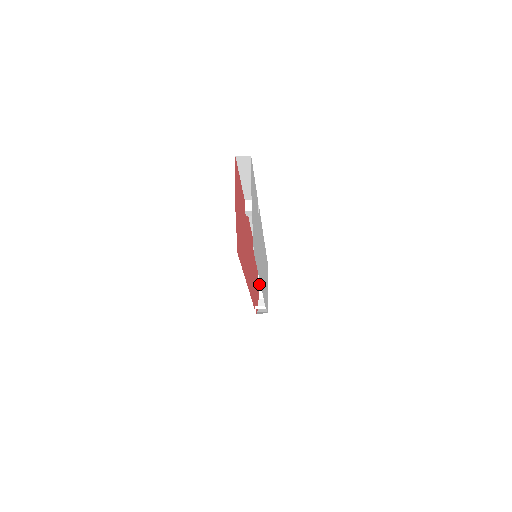
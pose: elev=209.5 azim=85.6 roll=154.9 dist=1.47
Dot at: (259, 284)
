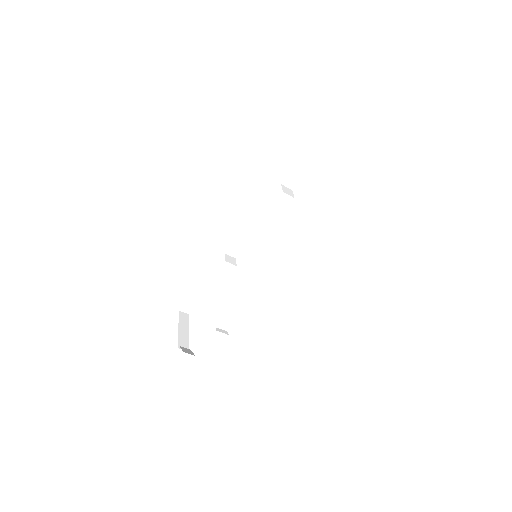
Dot at: (179, 332)
